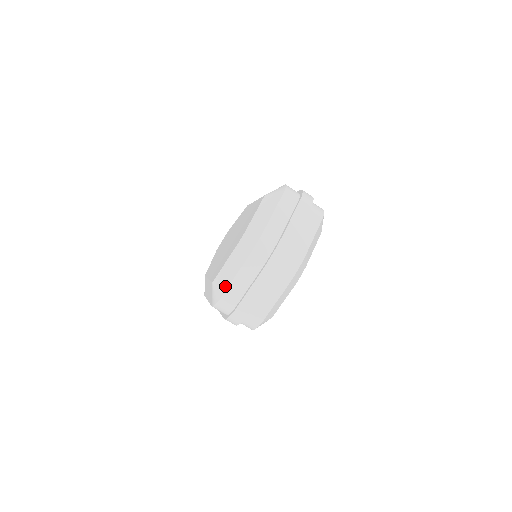
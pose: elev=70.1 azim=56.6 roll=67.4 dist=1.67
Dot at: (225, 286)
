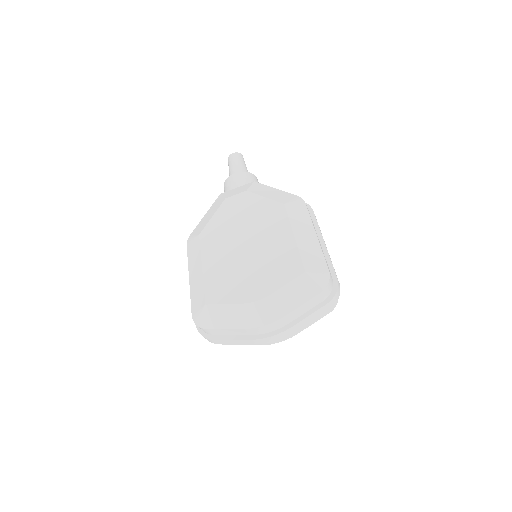
Dot at: (215, 325)
